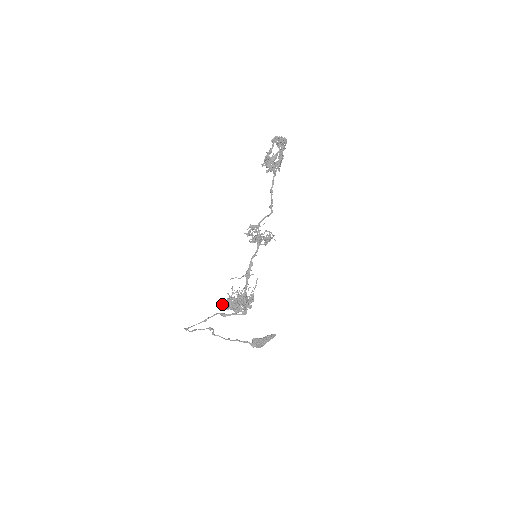
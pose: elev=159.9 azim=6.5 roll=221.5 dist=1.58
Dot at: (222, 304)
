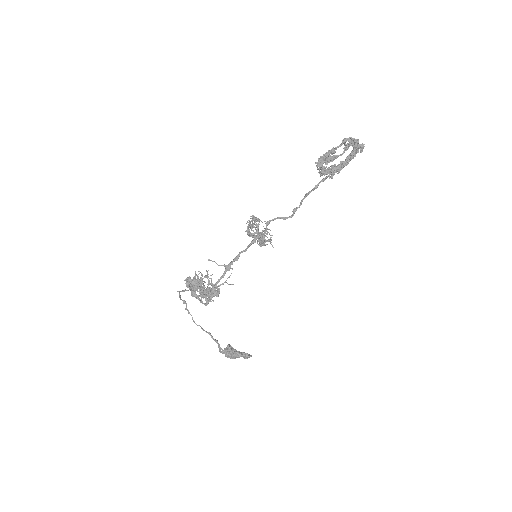
Dot at: (187, 279)
